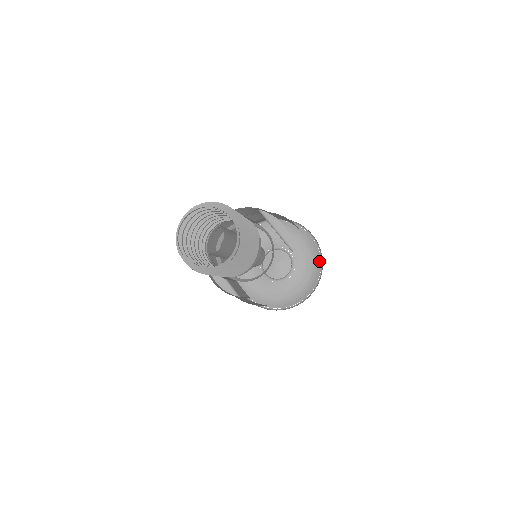
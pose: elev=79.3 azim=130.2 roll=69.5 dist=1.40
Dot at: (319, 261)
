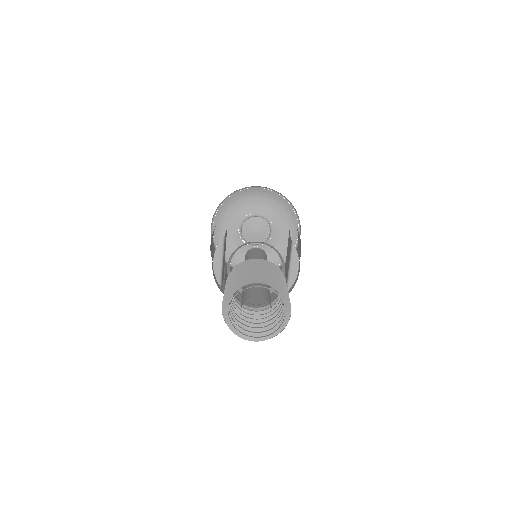
Dot at: occluded
